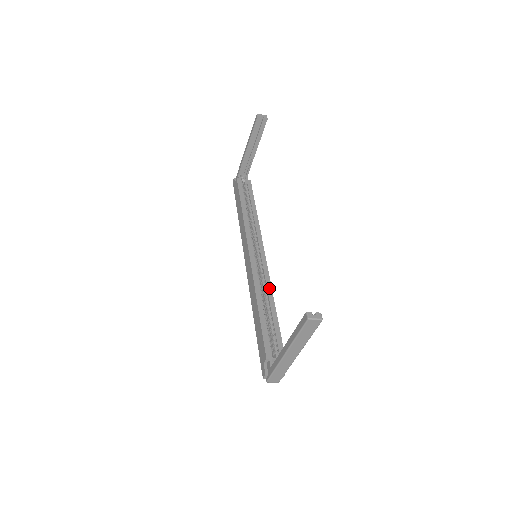
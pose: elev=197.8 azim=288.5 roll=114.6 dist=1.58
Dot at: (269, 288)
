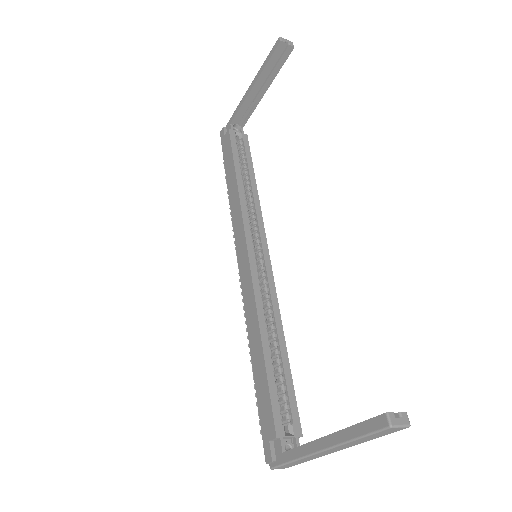
Dot at: (276, 312)
